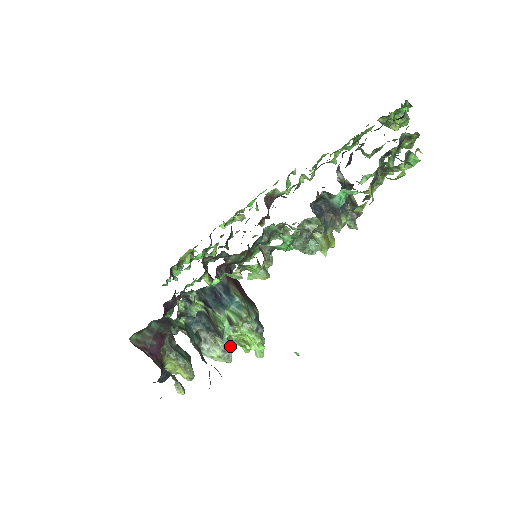
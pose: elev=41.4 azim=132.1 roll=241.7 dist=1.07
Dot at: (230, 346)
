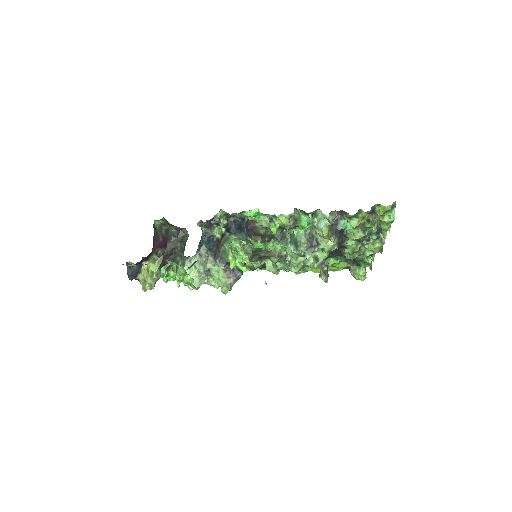
Dot at: (209, 274)
